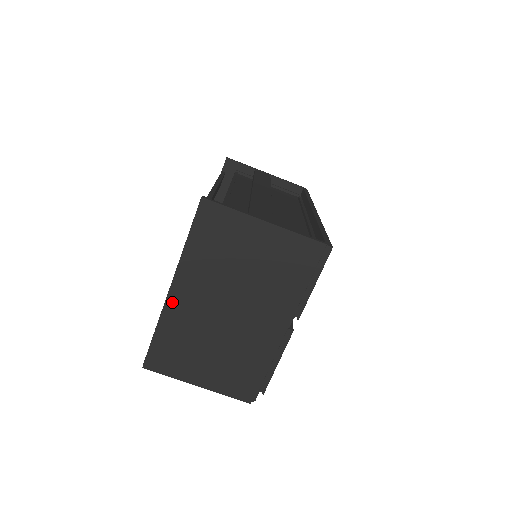
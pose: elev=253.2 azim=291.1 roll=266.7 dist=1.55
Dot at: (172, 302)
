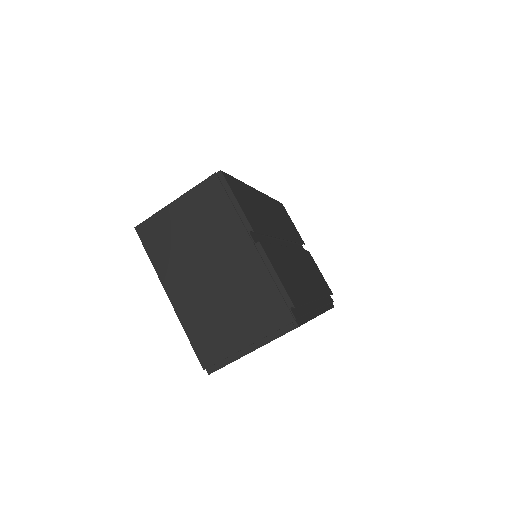
Dot at: (177, 305)
